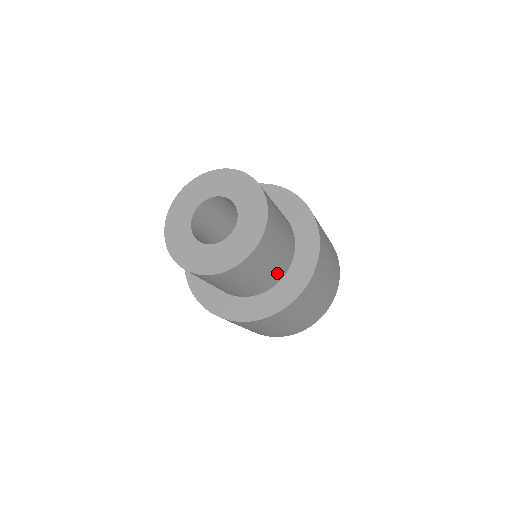
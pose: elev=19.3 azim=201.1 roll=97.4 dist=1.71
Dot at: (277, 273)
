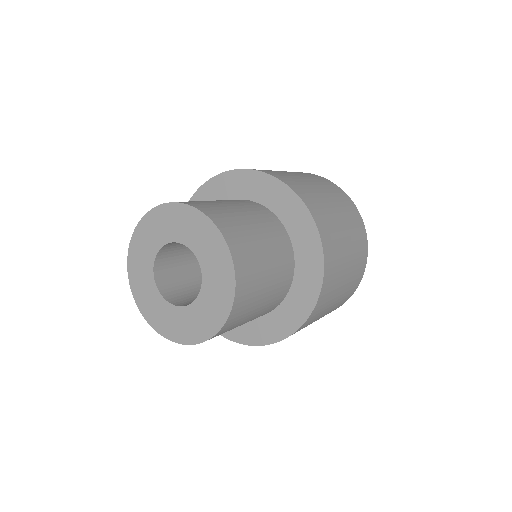
Dot at: occluded
